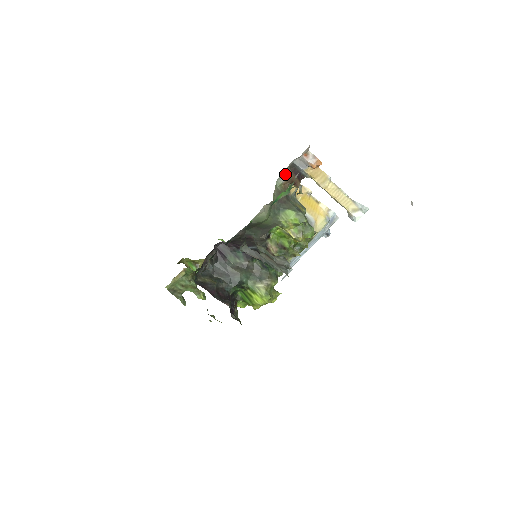
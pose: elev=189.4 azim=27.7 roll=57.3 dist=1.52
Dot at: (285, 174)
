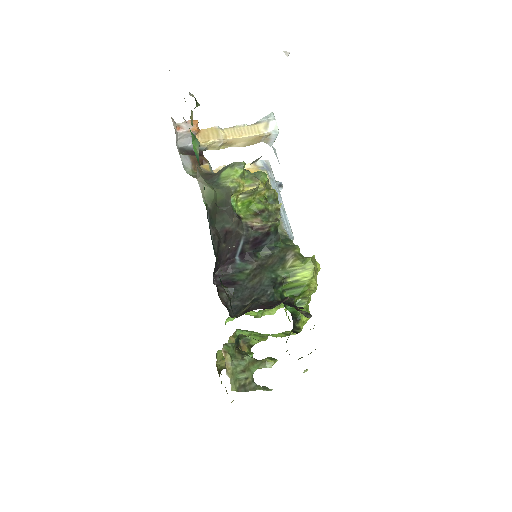
Dot at: (184, 160)
